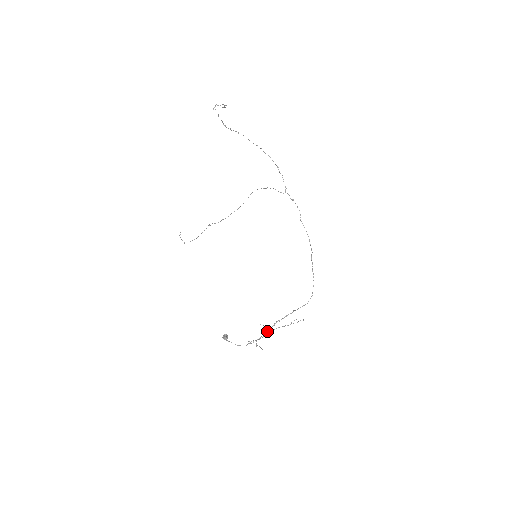
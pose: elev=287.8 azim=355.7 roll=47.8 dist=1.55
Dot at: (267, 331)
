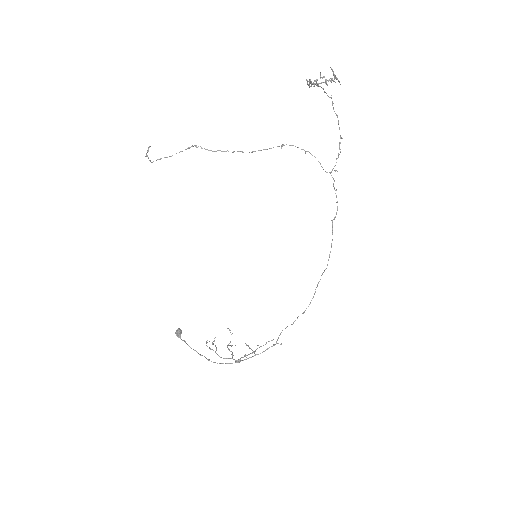
Dot at: (238, 362)
